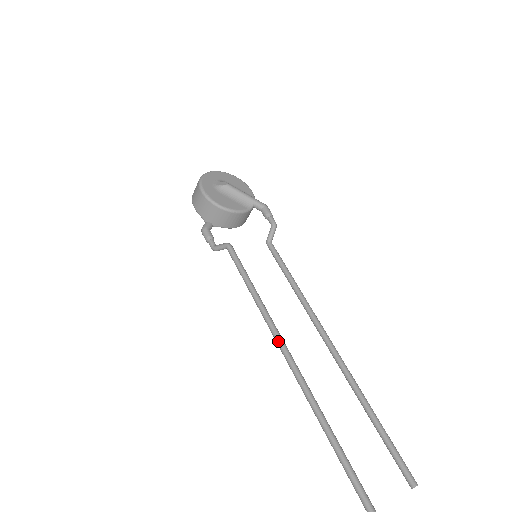
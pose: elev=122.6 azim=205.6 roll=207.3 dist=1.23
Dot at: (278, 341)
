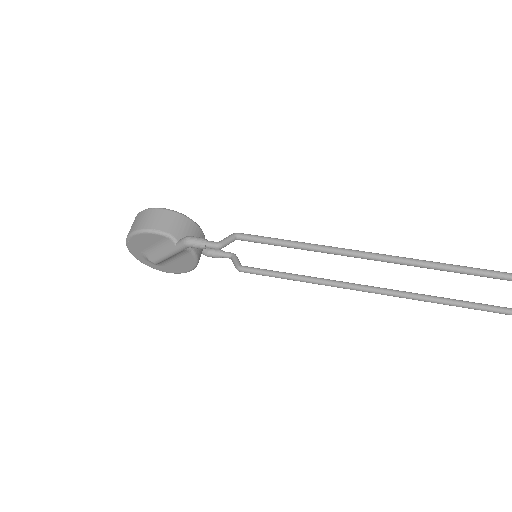
Dot at: (373, 253)
